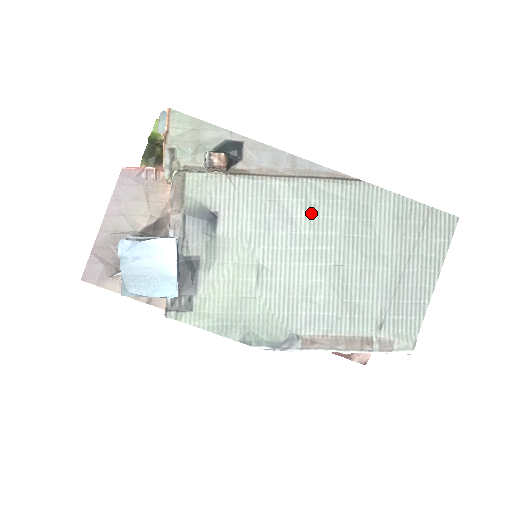
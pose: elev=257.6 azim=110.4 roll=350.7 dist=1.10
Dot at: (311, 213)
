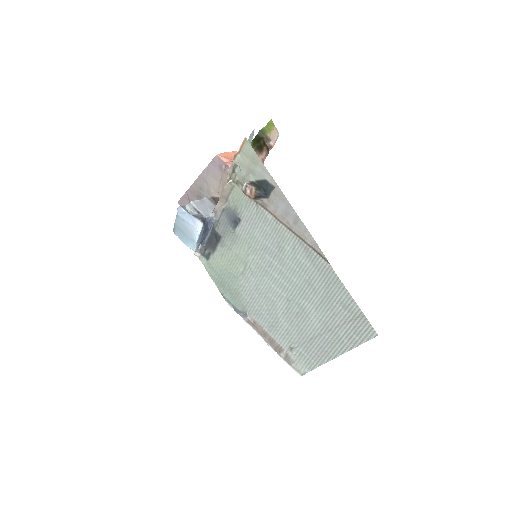
Dot at: (288, 259)
